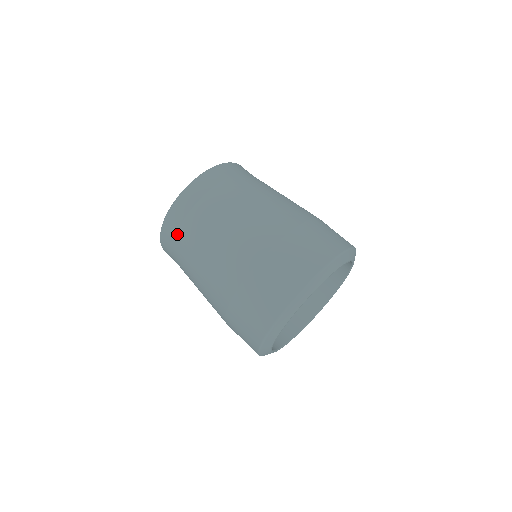
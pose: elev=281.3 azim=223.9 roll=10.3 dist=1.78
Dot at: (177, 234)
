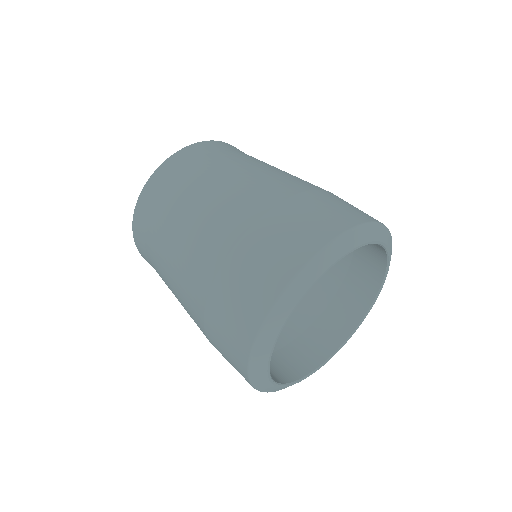
Dot at: (159, 197)
